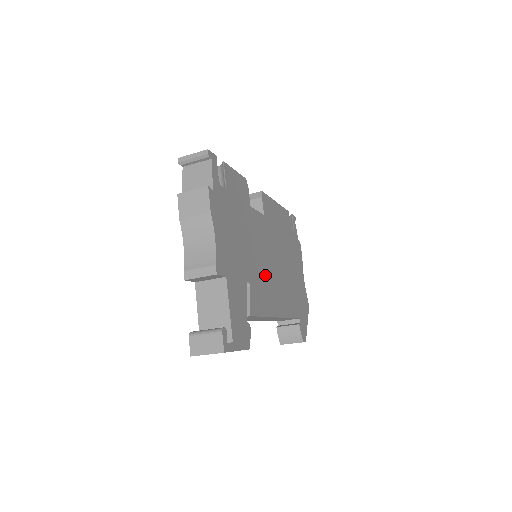
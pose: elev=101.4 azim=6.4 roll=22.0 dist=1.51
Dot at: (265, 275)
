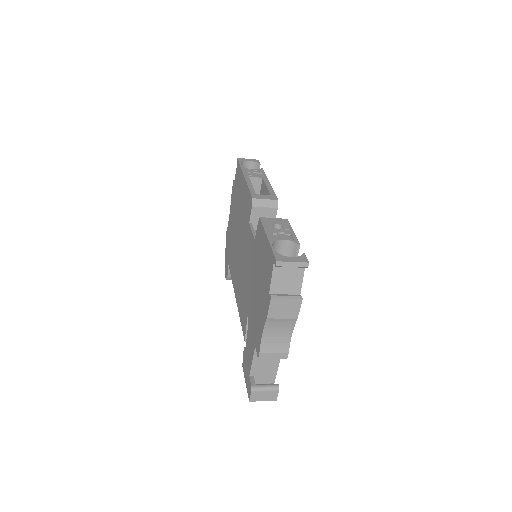
Dot at: occluded
